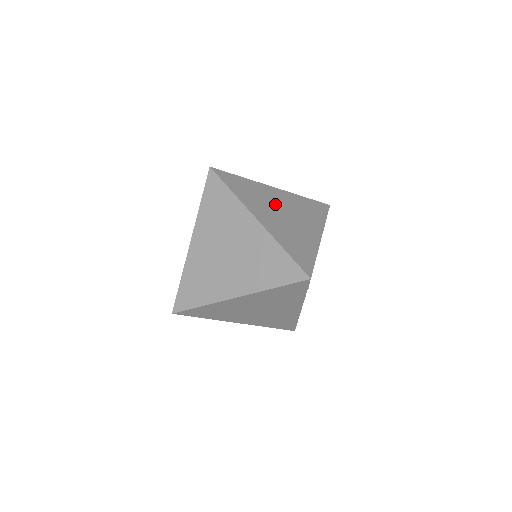
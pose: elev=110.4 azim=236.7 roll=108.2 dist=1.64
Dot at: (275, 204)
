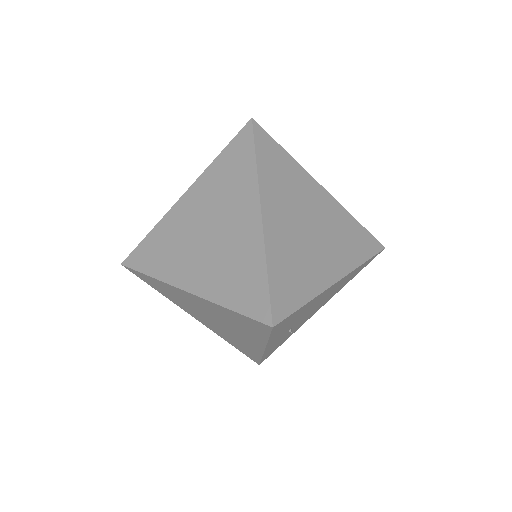
Dot at: (306, 207)
